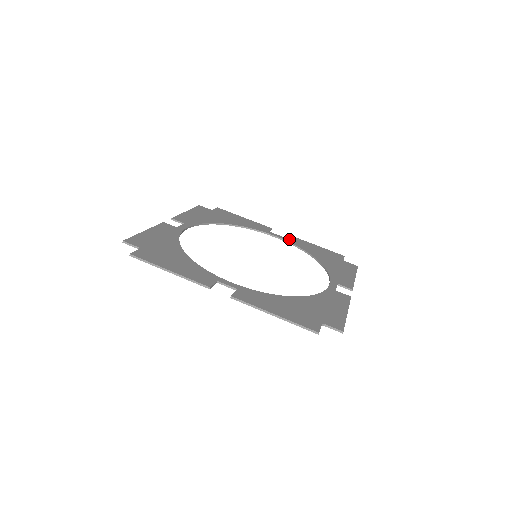
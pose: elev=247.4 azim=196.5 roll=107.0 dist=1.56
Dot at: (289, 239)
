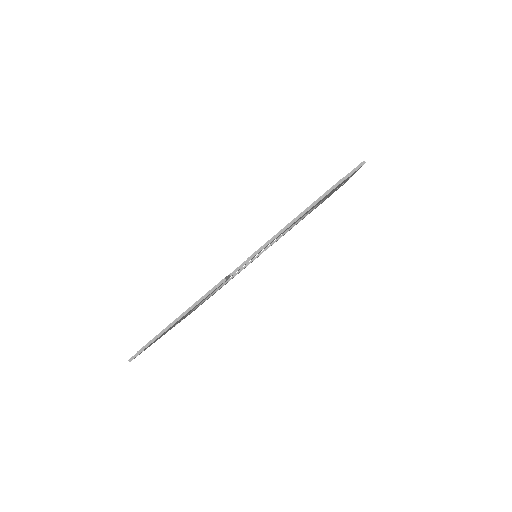
Dot at: occluded
